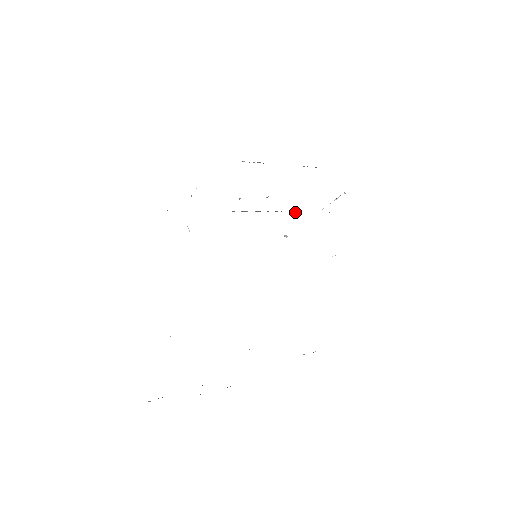
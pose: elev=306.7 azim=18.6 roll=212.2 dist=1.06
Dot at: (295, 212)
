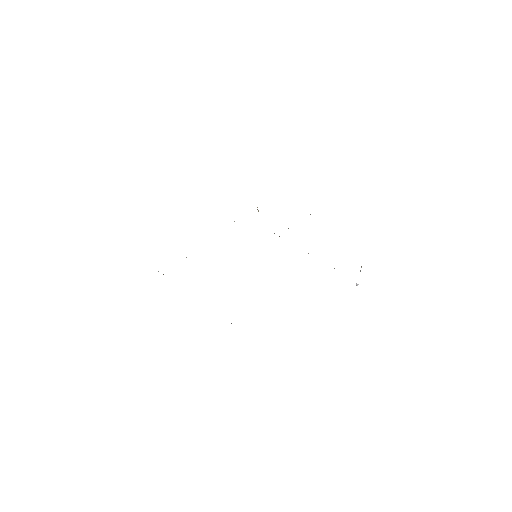
Dot at: occluded
